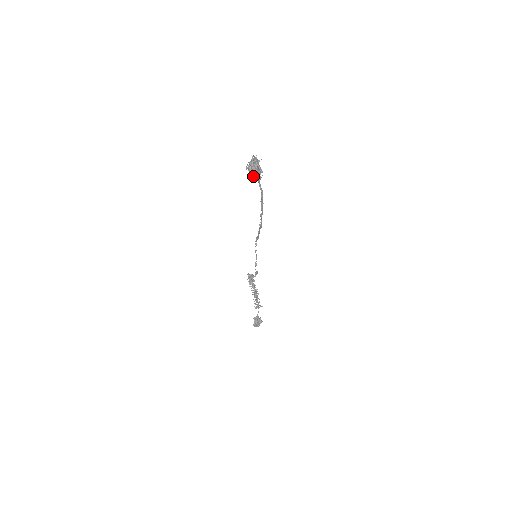
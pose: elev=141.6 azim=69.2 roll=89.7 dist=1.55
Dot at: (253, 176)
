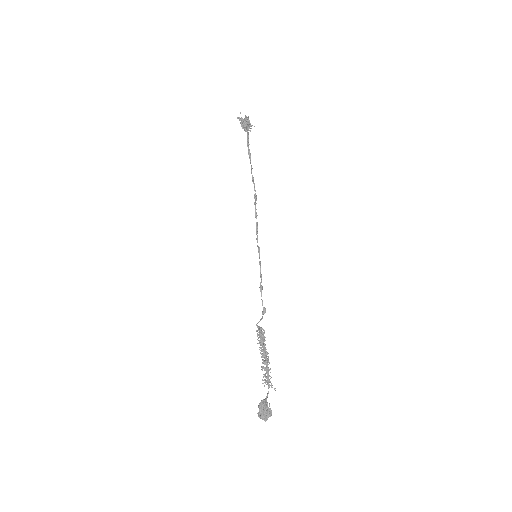
Dot at: (242, 122)
